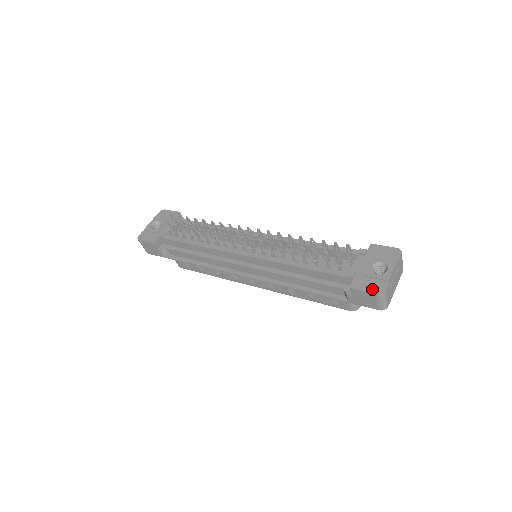
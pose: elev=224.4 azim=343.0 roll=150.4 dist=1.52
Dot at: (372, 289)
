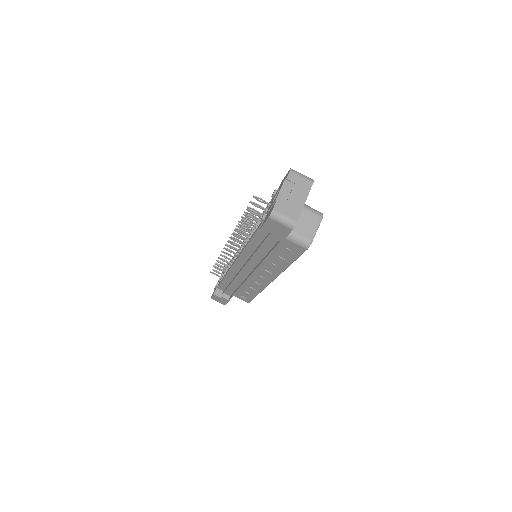
Dot at: occluded
